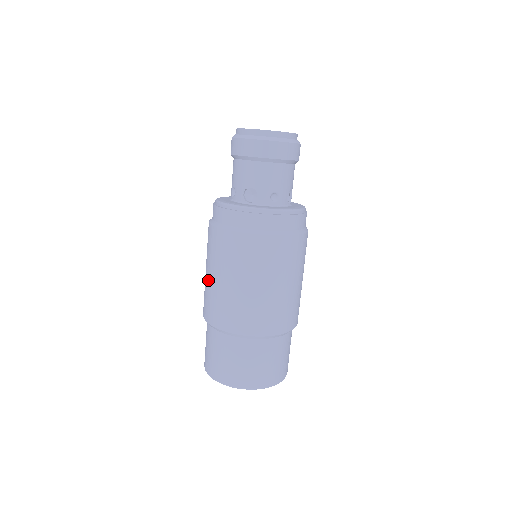
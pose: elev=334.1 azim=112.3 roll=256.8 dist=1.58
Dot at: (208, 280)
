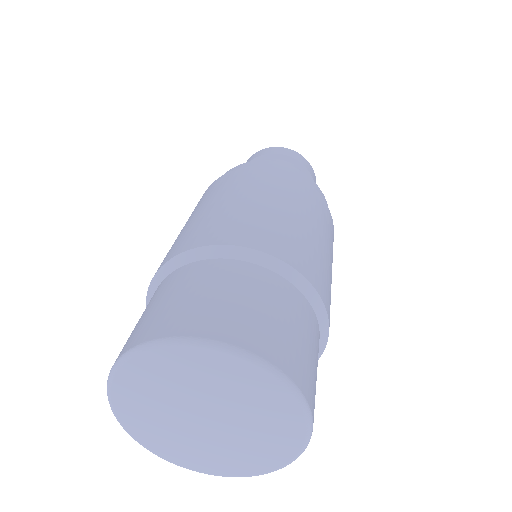
Dot at: (186, 225)
